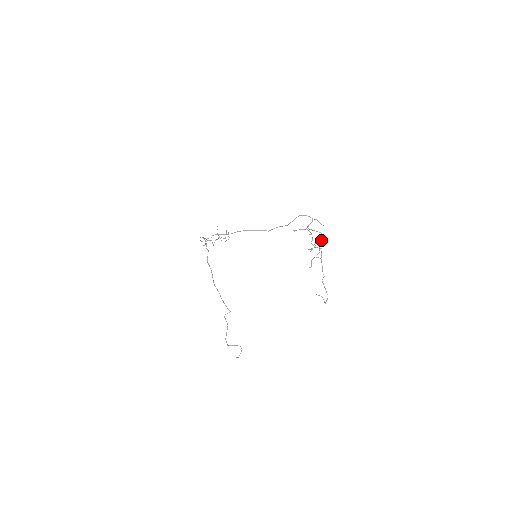
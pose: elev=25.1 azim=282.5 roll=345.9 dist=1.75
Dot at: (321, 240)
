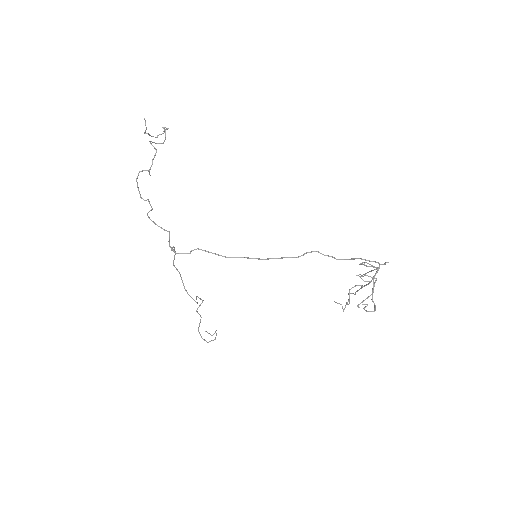
Dot at: occluded
